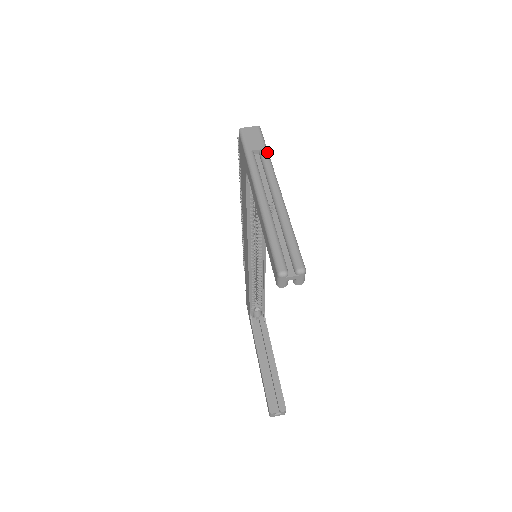
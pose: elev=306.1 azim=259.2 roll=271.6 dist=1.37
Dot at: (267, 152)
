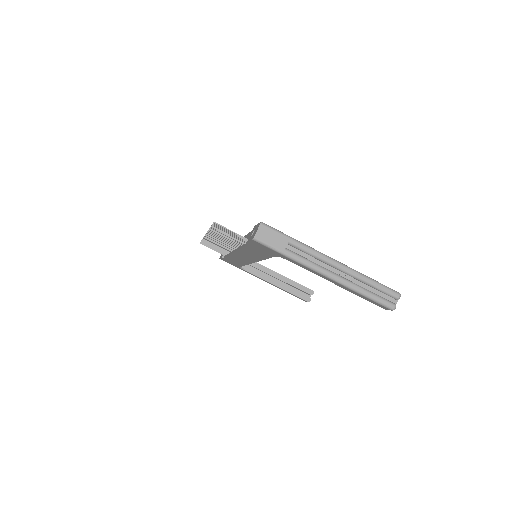
Dot at: (294, 239)
